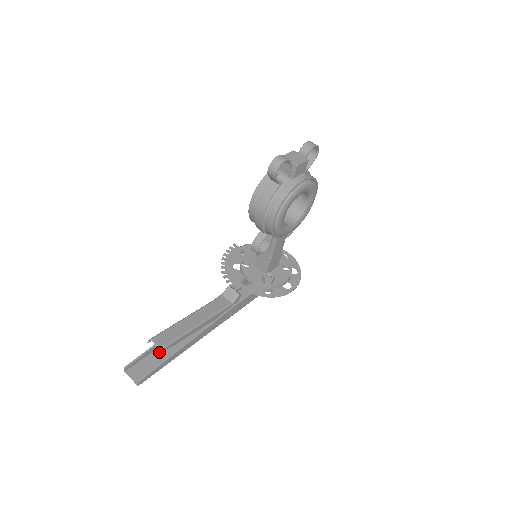
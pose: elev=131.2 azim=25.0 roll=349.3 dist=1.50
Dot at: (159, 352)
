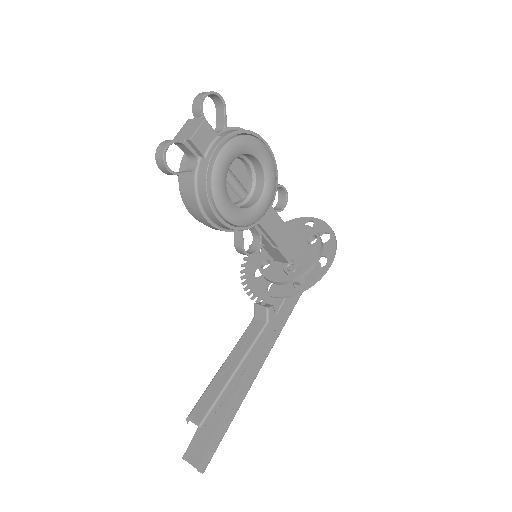
Dot at: (199, 430)
